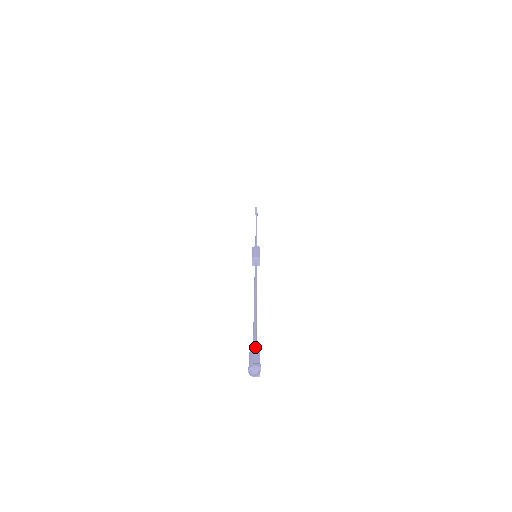
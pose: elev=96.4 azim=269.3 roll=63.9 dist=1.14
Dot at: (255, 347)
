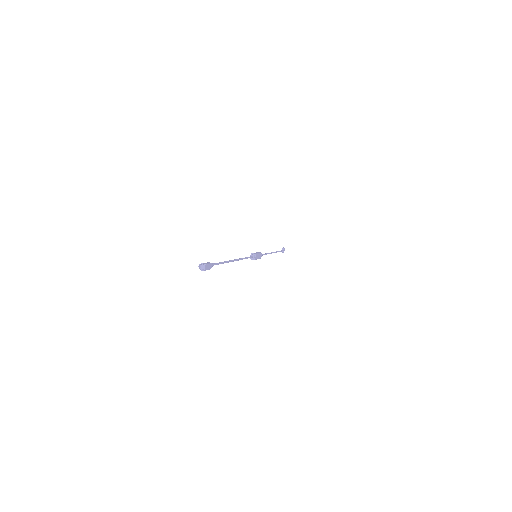
Dot at: (211, 263)
